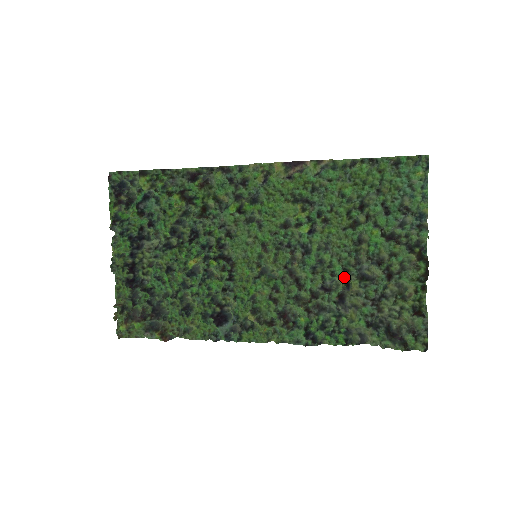
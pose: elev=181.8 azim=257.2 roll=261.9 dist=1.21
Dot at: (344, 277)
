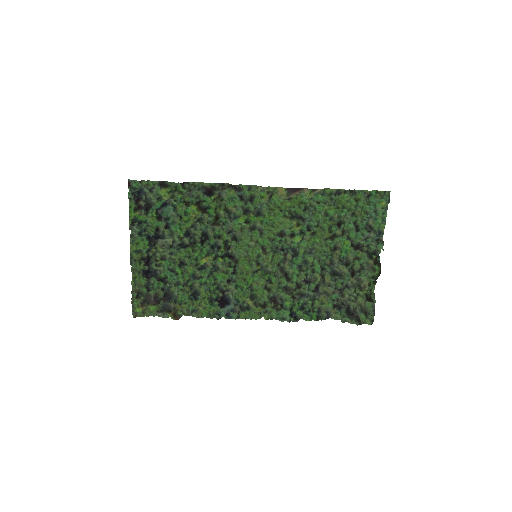
Dot at: (322, 274)
